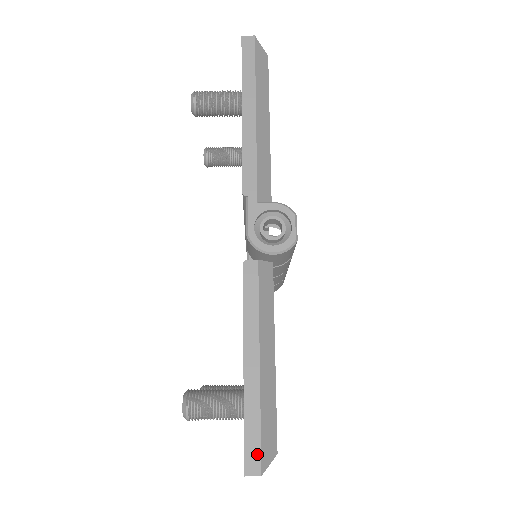
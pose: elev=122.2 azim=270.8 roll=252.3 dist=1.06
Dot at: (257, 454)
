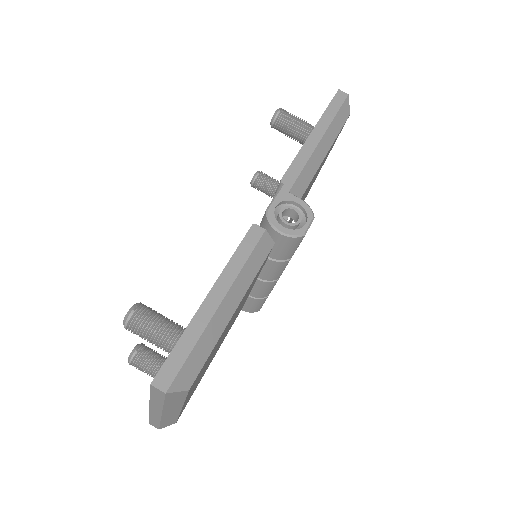
Dot at: (173, 373)
